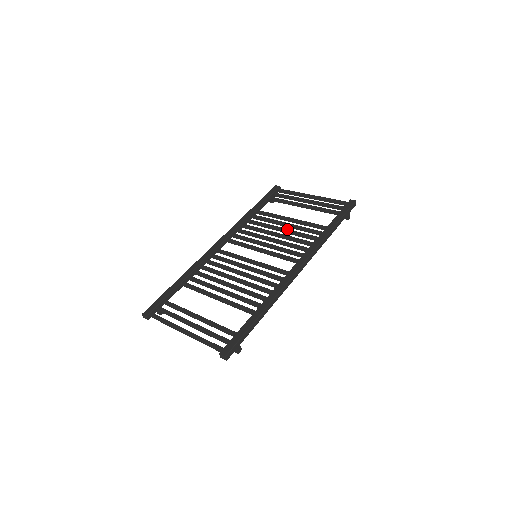
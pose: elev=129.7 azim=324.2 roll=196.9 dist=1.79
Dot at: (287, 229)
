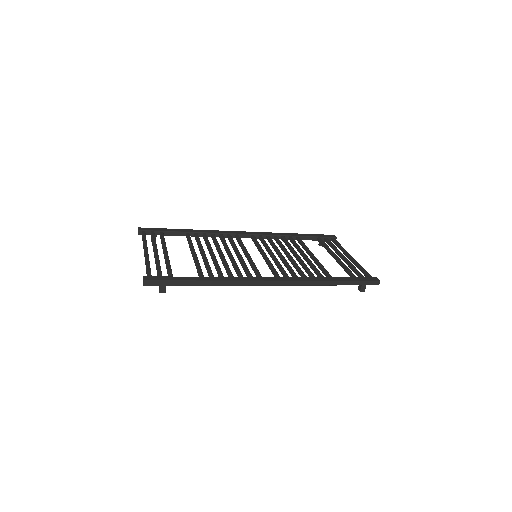
Dot at: occluded
